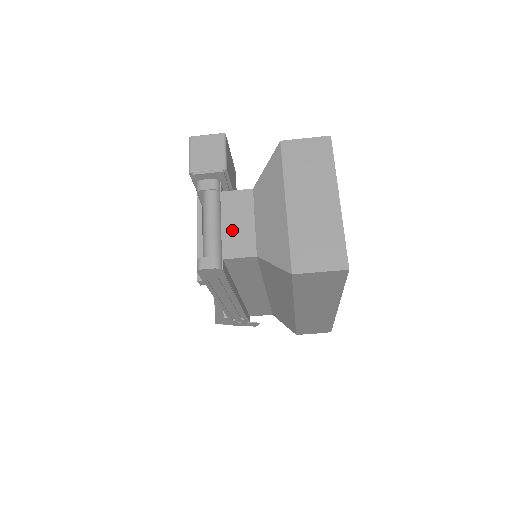
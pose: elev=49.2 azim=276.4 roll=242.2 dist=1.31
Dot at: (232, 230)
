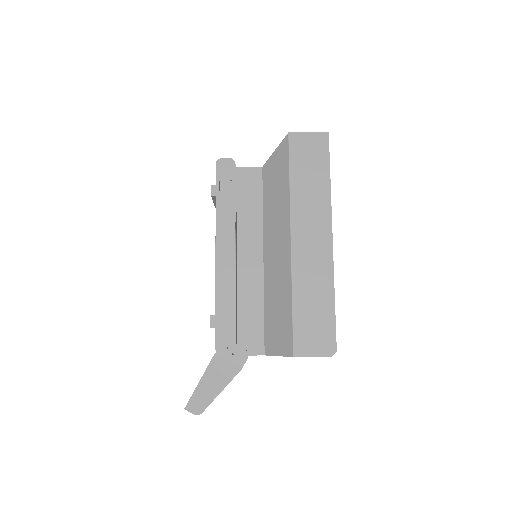
Dot at: occluded
